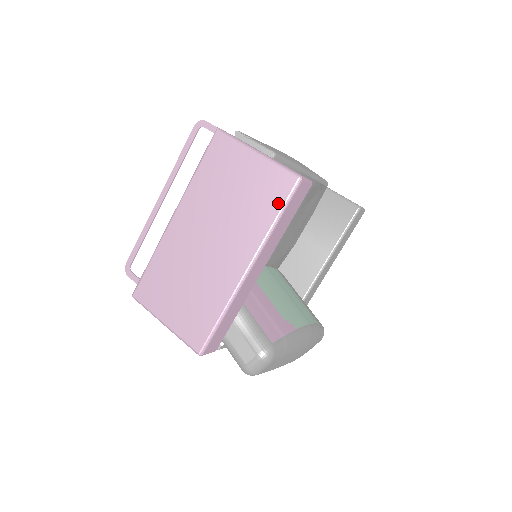
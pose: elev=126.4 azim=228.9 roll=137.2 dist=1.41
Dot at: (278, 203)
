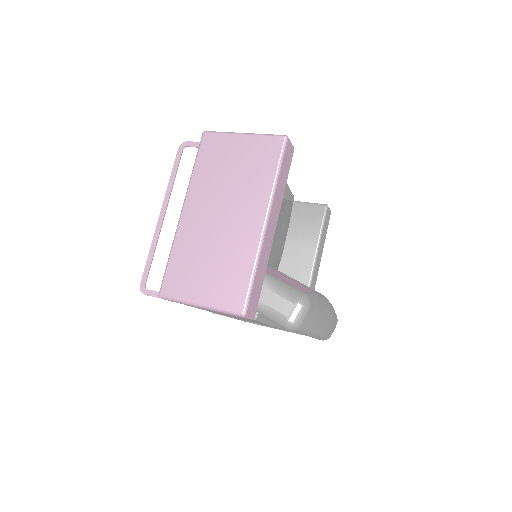
Dot at: (274, 160)
